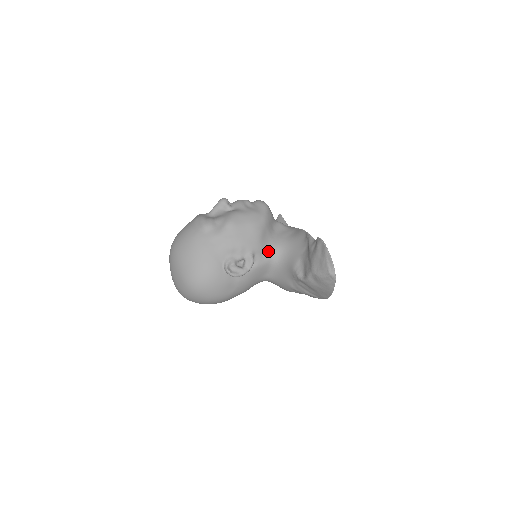
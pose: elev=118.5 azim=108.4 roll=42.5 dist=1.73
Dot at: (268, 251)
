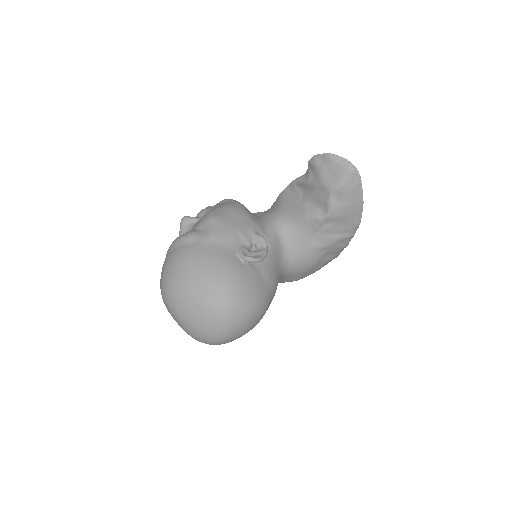
Dot at: (268, 228)
